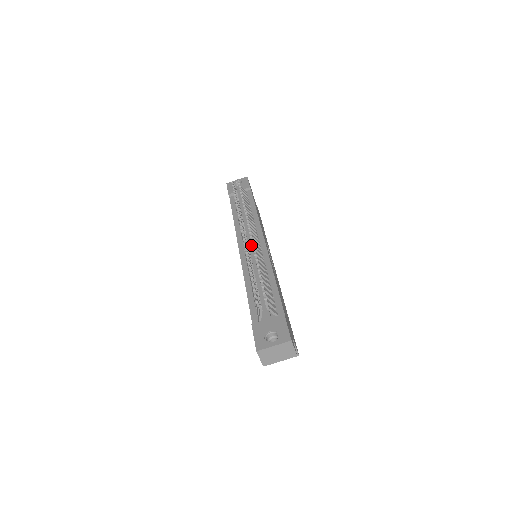
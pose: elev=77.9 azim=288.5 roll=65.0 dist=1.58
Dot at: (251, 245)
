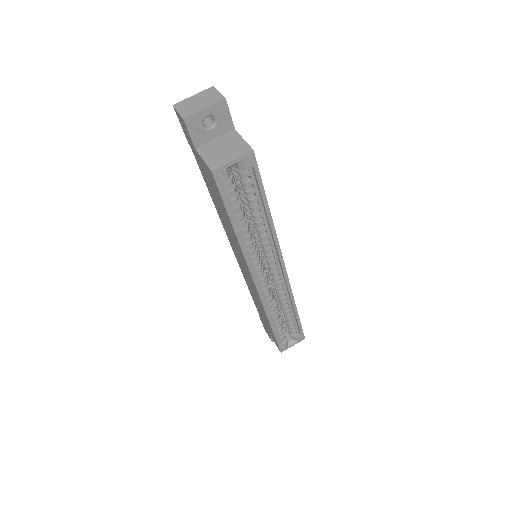
Dot at: occluded
